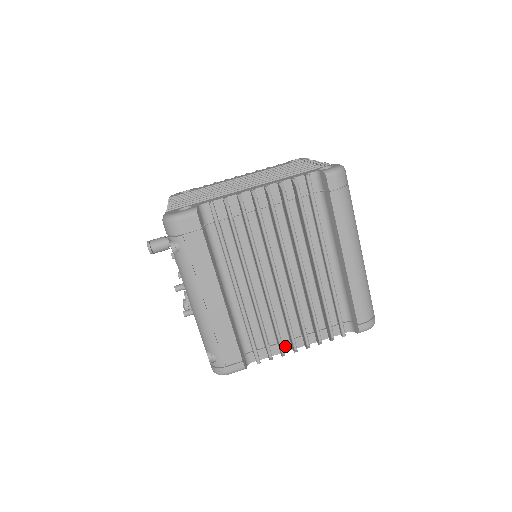
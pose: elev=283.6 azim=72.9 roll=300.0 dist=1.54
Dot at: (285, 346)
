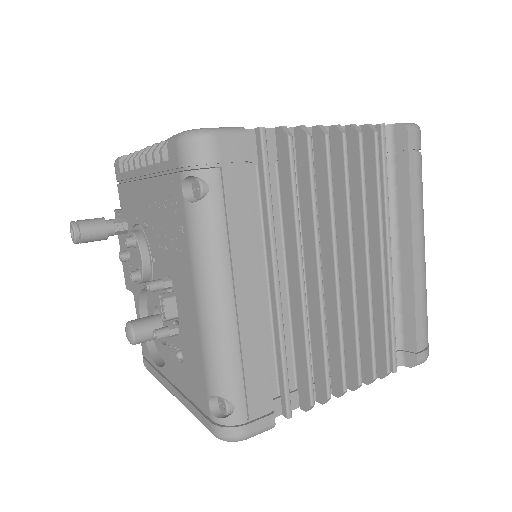
Dot at: occluded
